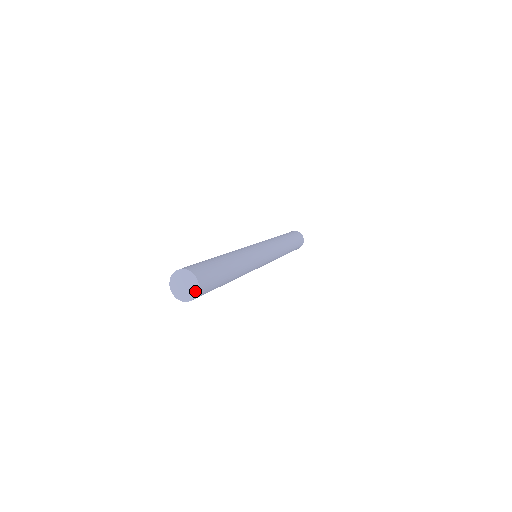
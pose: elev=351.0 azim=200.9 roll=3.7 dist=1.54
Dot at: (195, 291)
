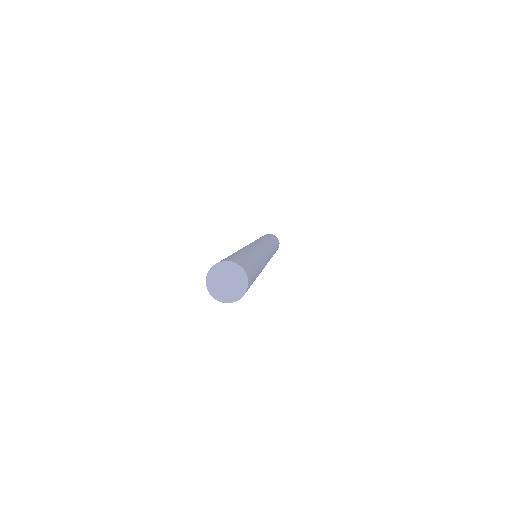
Dot at: (240, 293)
